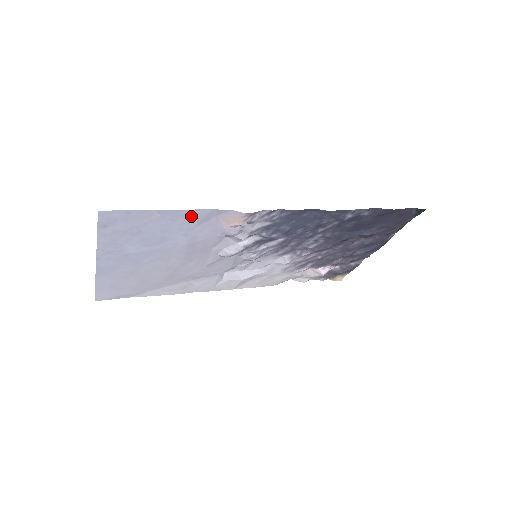
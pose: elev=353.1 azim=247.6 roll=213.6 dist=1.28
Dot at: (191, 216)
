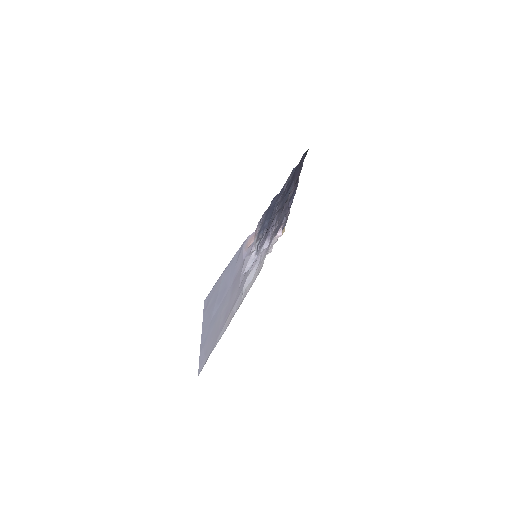
Dot at: (234, 260)
